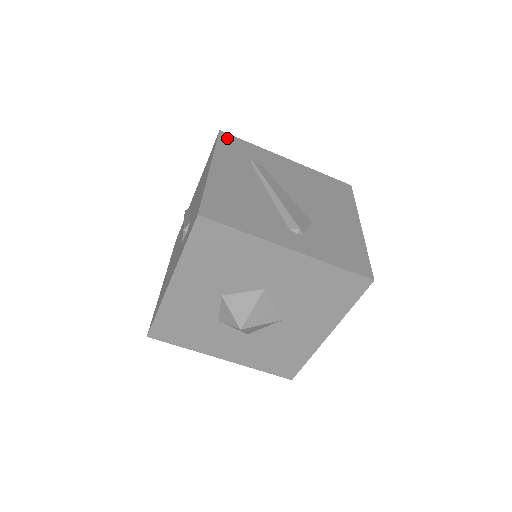
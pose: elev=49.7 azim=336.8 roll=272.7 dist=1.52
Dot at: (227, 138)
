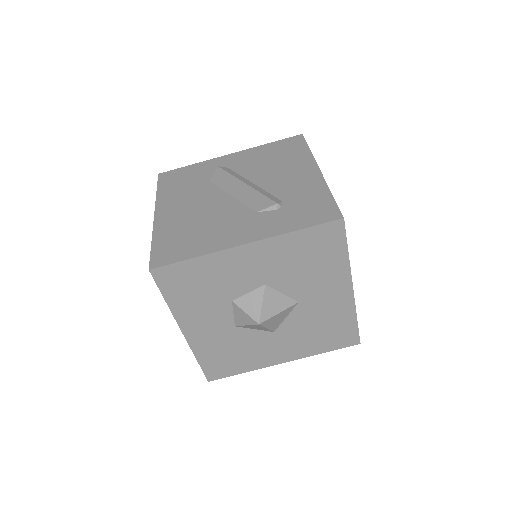
Dot at: occluded
